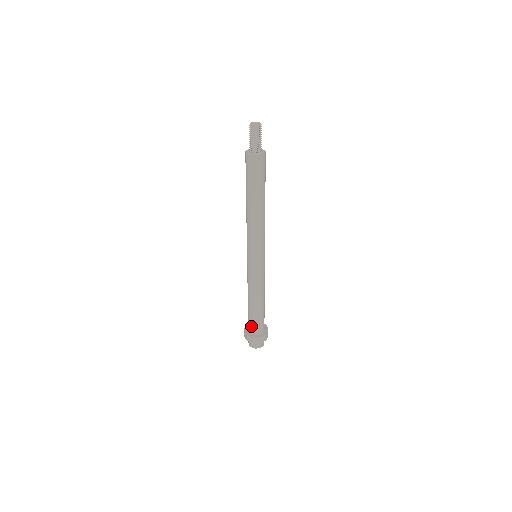
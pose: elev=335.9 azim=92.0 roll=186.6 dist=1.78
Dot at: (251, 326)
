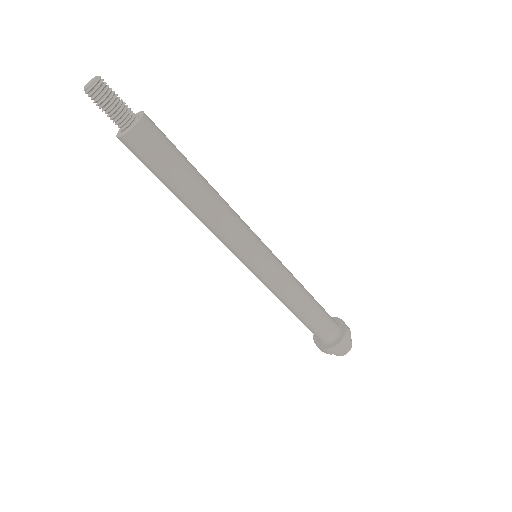
Dot at: occluded
